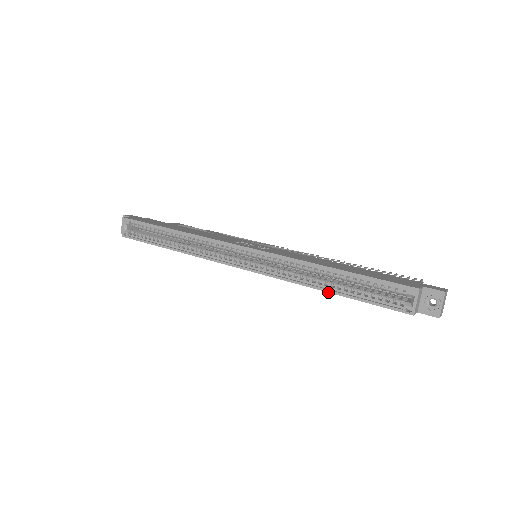
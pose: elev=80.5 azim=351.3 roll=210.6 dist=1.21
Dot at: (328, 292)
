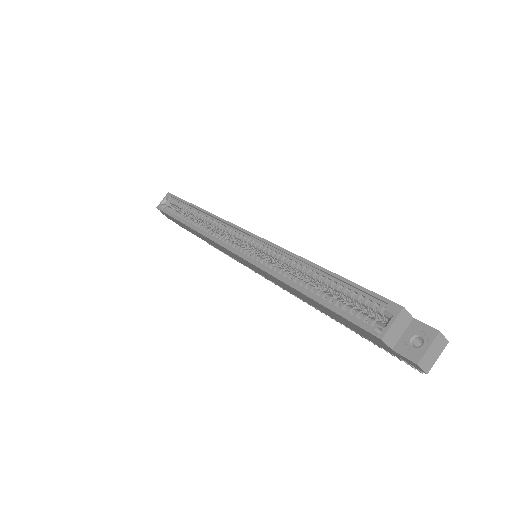
Dot at: (298, 290)
